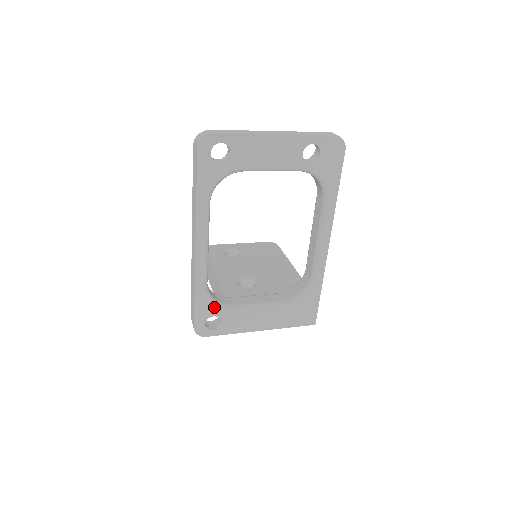
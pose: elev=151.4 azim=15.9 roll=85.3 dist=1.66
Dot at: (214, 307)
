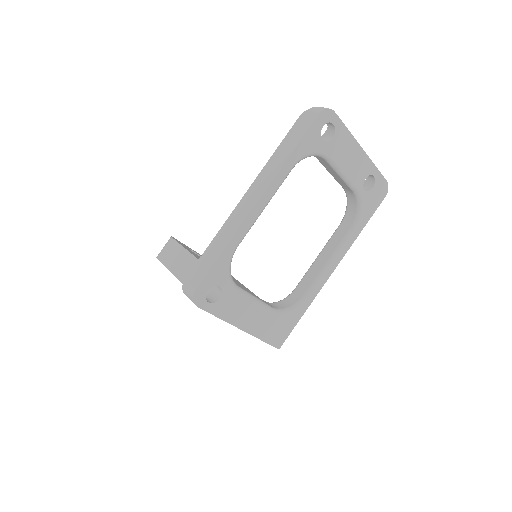
Dot at: (227, 276)
